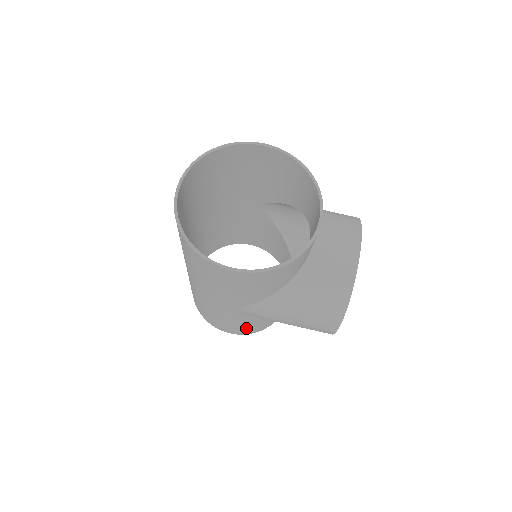
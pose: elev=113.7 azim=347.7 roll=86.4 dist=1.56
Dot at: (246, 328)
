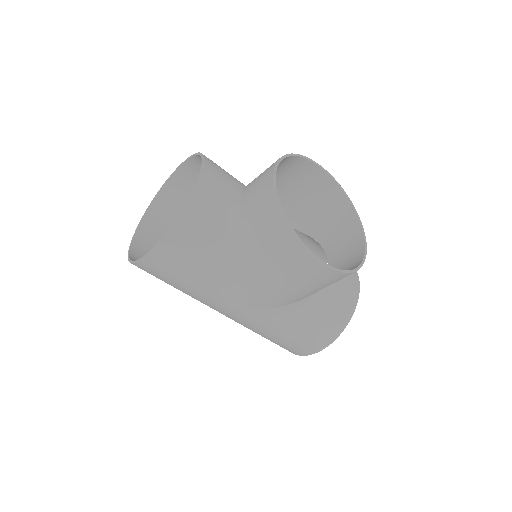
Dot at: (308, 333)
